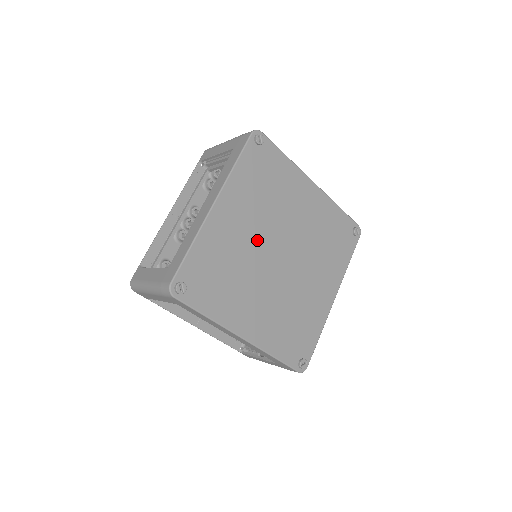
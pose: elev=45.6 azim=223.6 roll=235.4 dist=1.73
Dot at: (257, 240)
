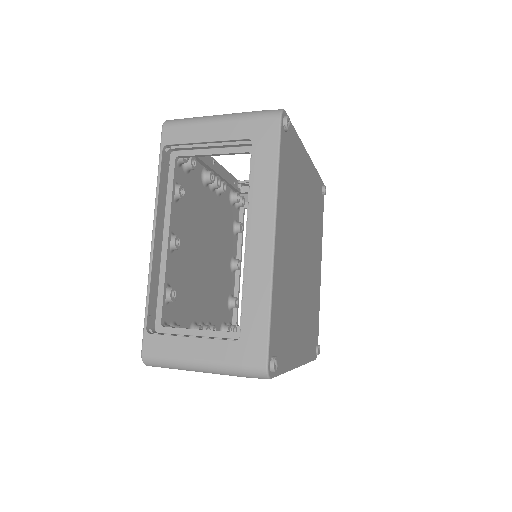
Dot at: (304, 218)
